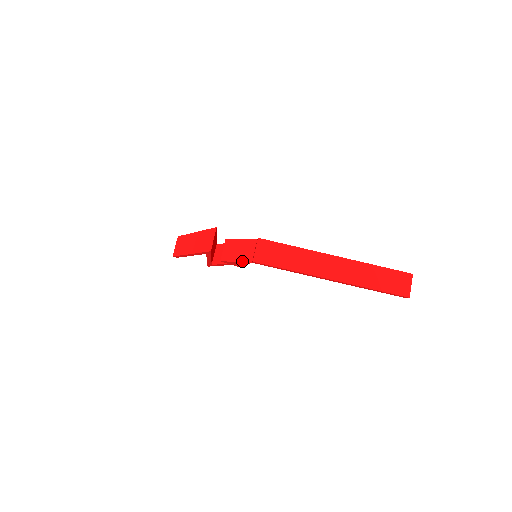
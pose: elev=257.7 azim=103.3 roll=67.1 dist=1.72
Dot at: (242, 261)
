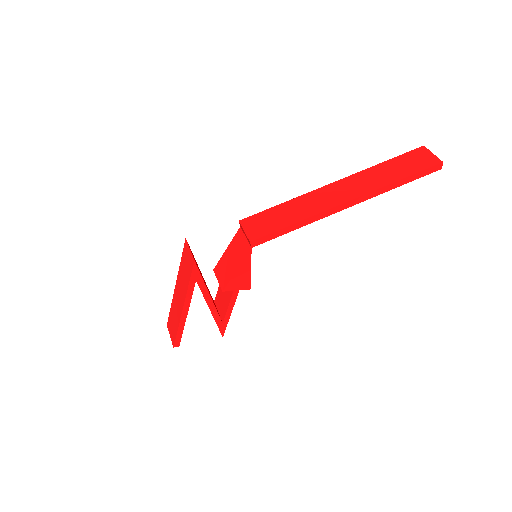
Dot at: (241, 260)
